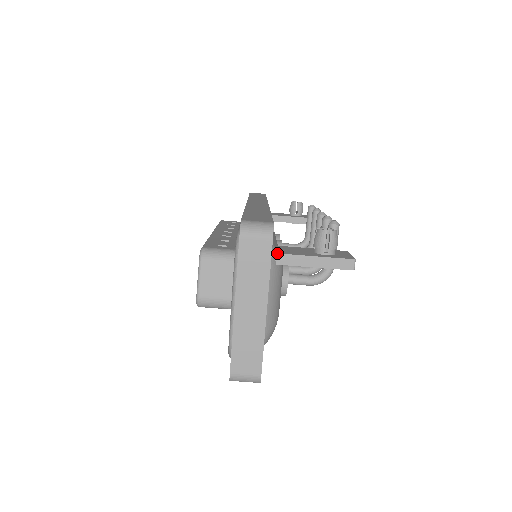
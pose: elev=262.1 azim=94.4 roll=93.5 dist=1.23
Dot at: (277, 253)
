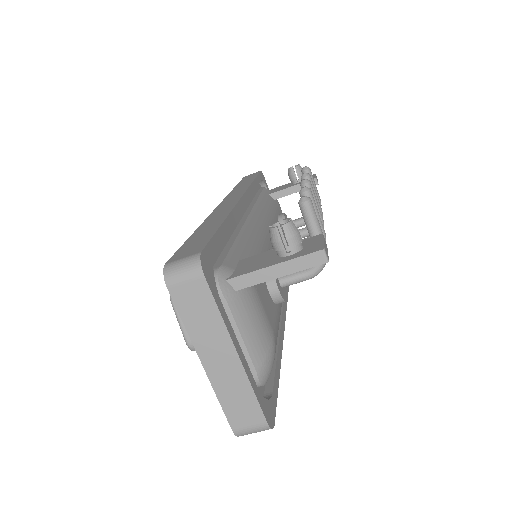
Dot at: (230, 278)
